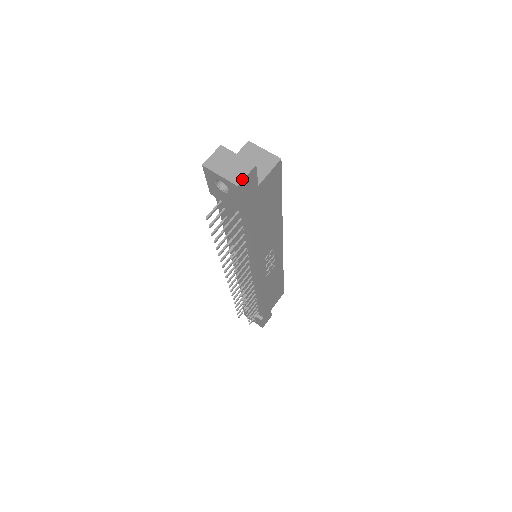
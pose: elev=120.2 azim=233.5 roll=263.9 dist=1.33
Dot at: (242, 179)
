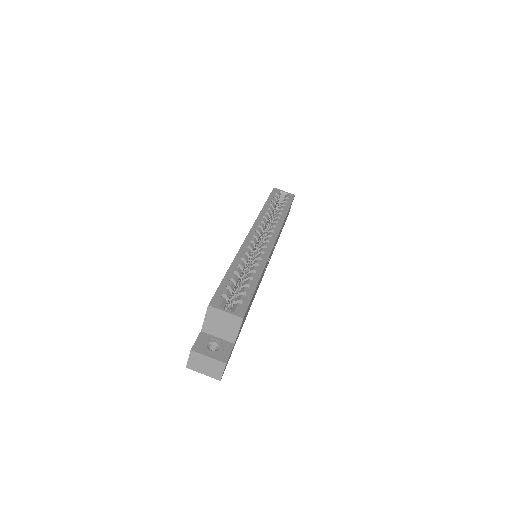
Dot at: (221, 376)
